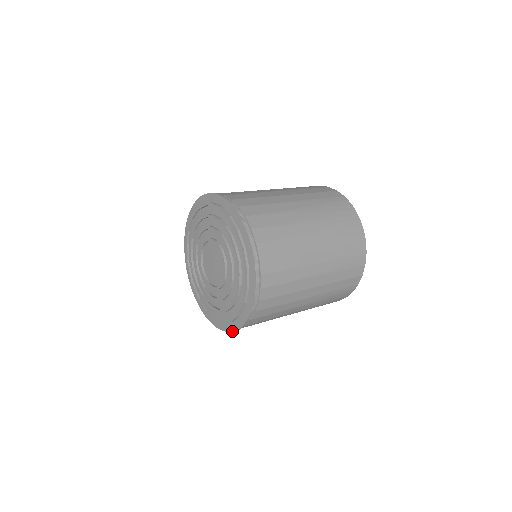
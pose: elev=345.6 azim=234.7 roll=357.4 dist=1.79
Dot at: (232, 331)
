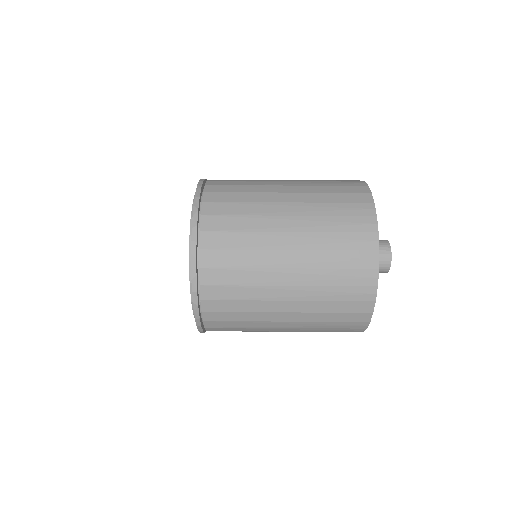
Dot at: occluded
